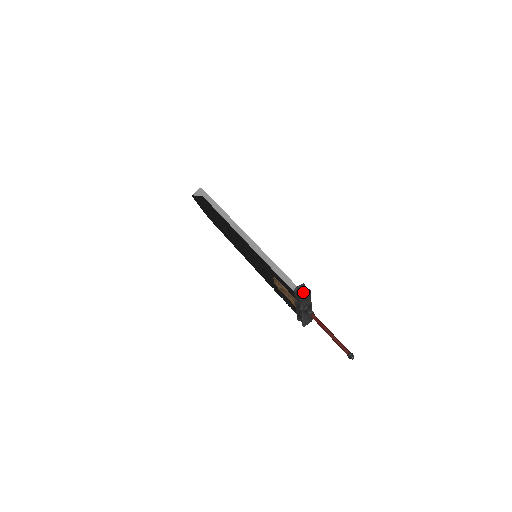
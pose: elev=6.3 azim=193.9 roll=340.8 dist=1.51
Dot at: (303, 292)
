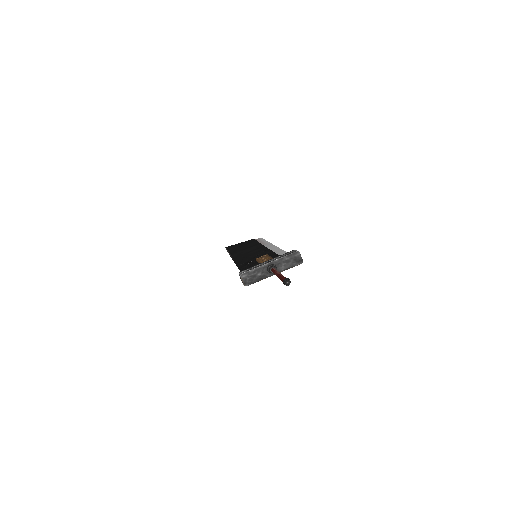
Dot at: occluded
